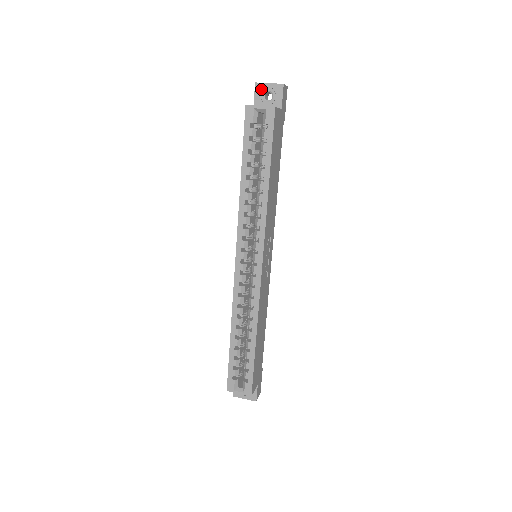
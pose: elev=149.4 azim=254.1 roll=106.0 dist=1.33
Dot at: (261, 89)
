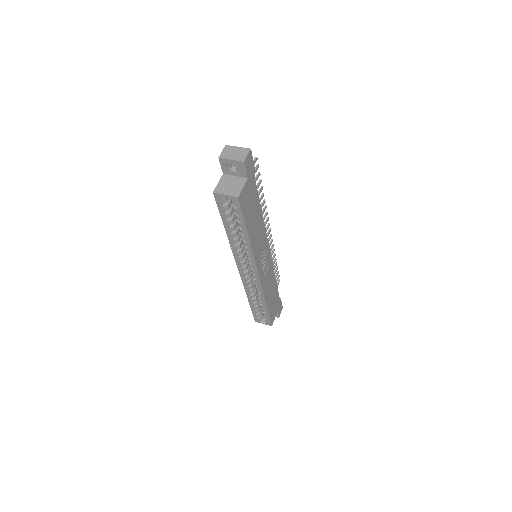
Dot at: (225, 163)
